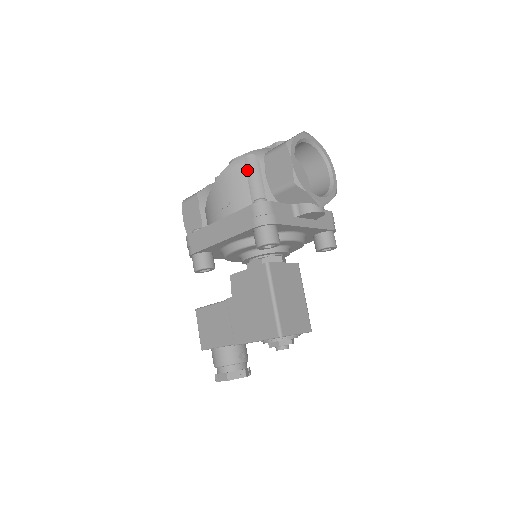
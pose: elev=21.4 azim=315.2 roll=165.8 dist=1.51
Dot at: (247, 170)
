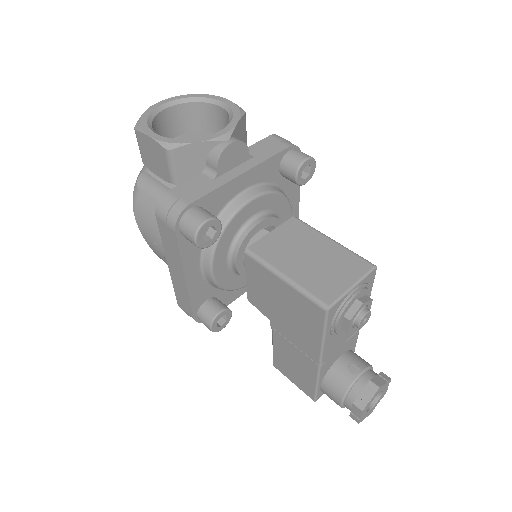
Dot at: (146, 193)
